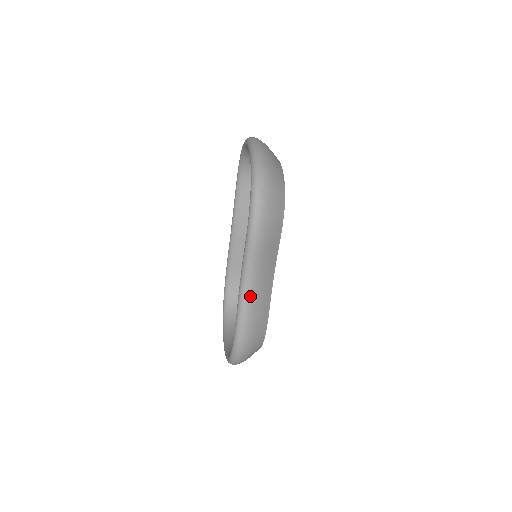
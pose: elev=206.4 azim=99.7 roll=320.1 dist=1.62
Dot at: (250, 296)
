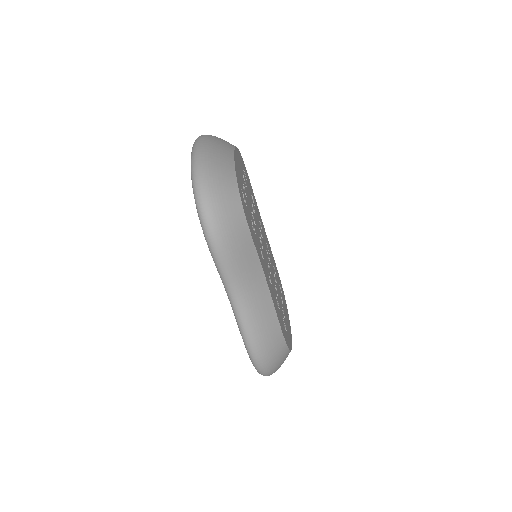
Dot at: (244, 311)
